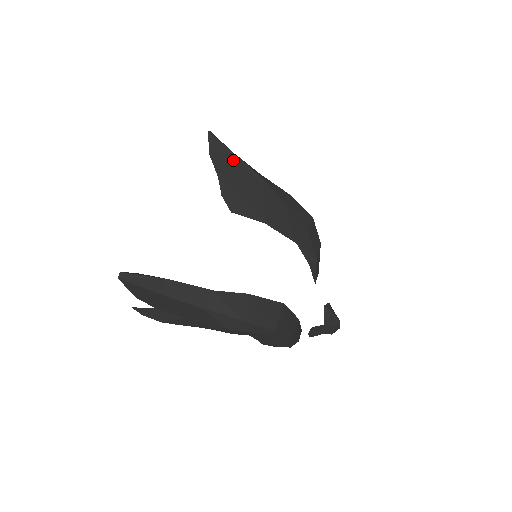
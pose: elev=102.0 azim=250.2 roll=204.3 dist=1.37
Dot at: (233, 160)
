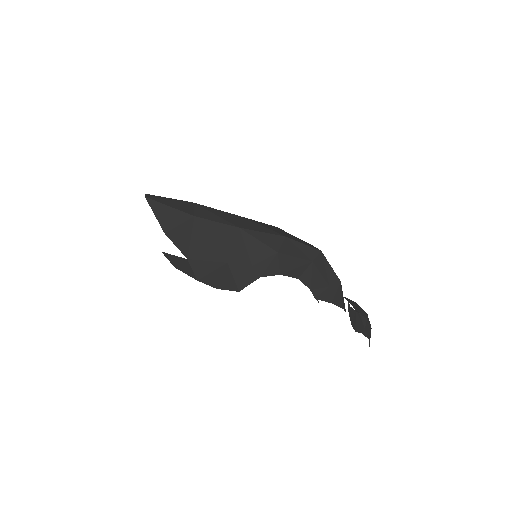
Dot at: occluded
